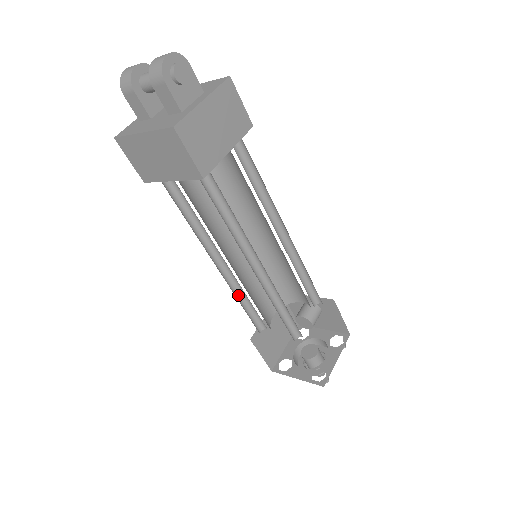
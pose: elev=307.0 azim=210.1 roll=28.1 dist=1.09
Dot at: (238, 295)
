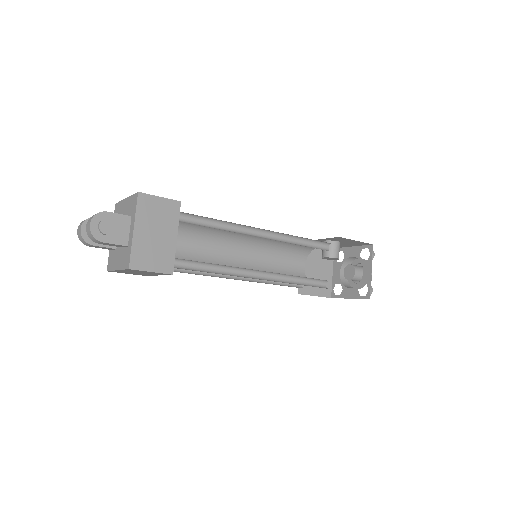
Dot at: occluded
